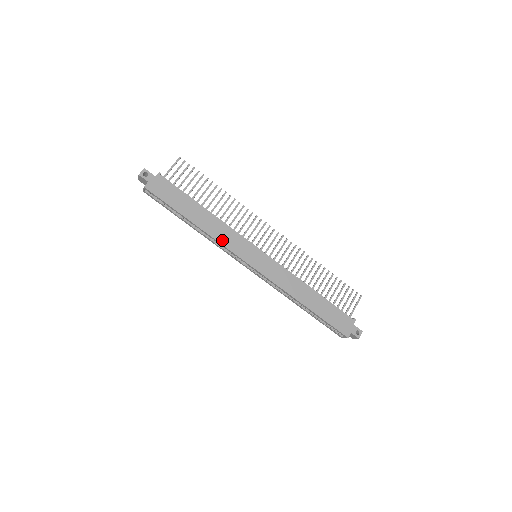
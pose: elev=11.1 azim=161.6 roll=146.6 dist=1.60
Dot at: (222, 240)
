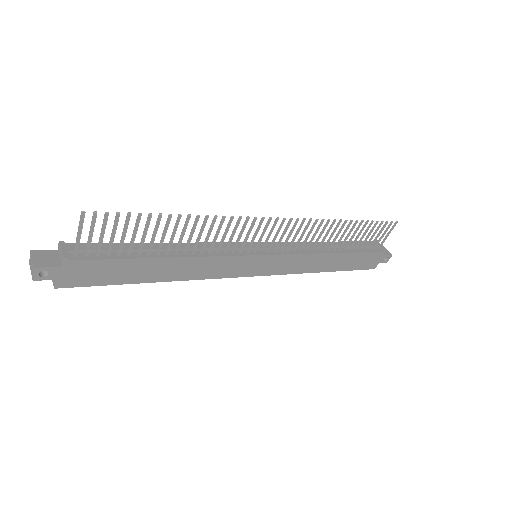
Dot at: (206, 275)
